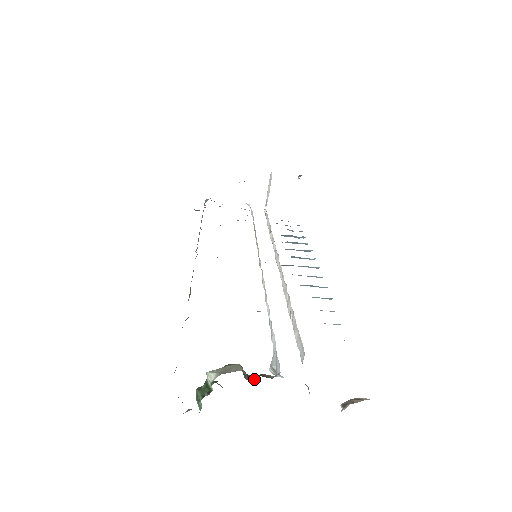
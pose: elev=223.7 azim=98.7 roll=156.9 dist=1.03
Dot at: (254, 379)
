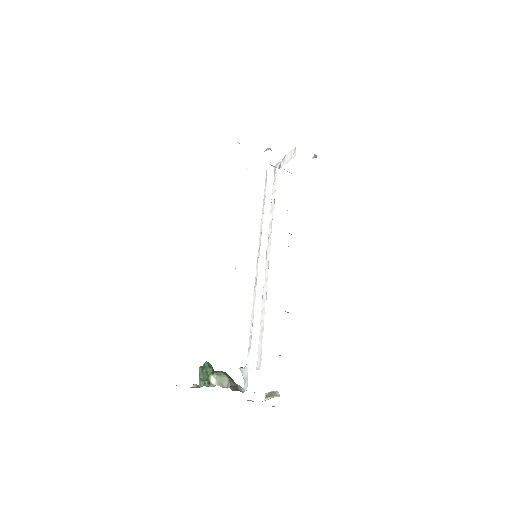
Dot at: (232, 384)
